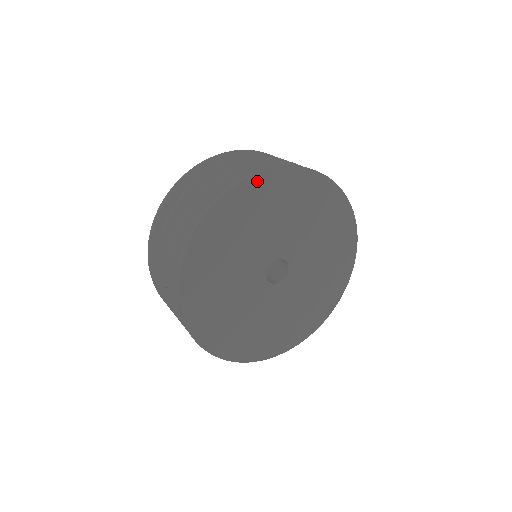
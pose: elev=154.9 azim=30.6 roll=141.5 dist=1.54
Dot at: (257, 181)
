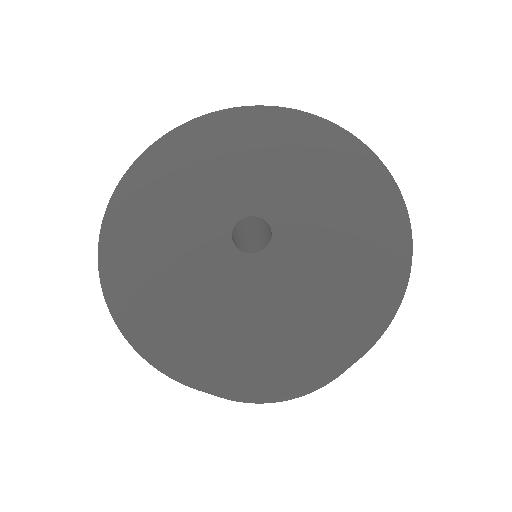
Dot at: (271, 113)
